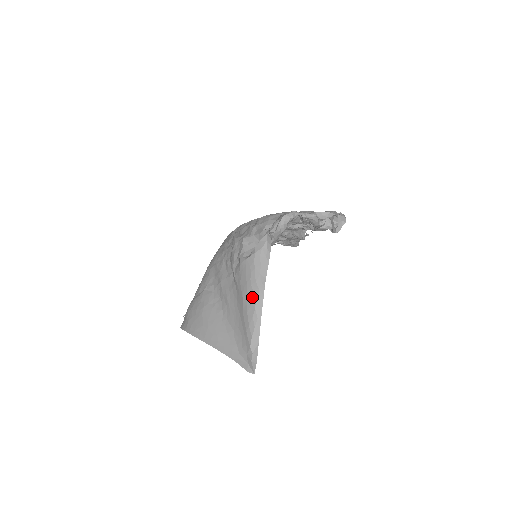
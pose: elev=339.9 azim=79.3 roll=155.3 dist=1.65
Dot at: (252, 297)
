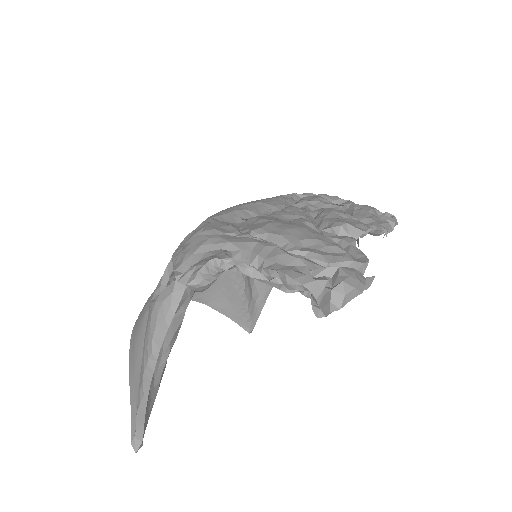
Dot at: (143, 363)
